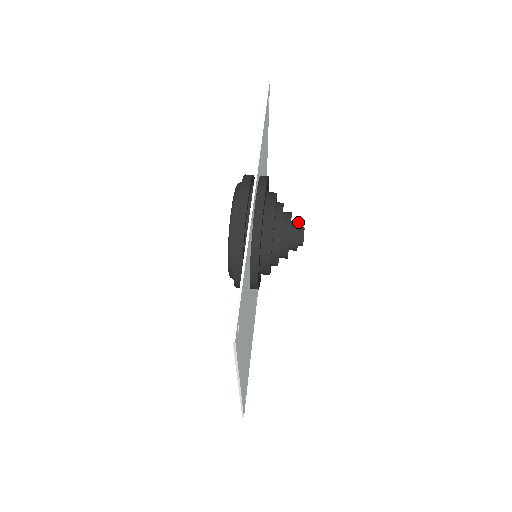
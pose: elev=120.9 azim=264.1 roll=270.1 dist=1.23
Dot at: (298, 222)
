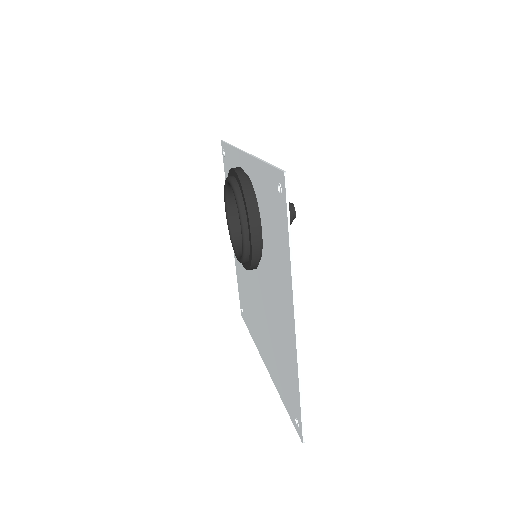
Dot at: occluded
